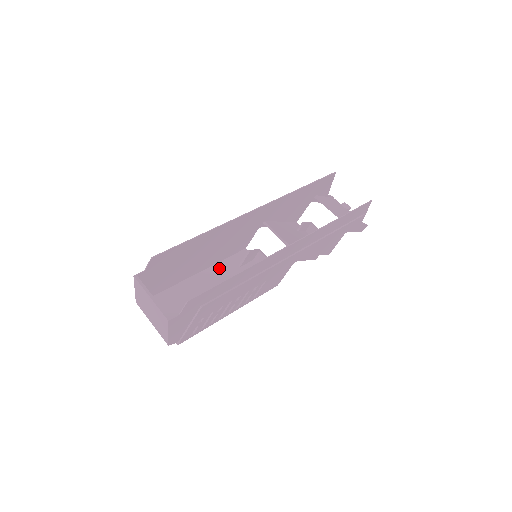
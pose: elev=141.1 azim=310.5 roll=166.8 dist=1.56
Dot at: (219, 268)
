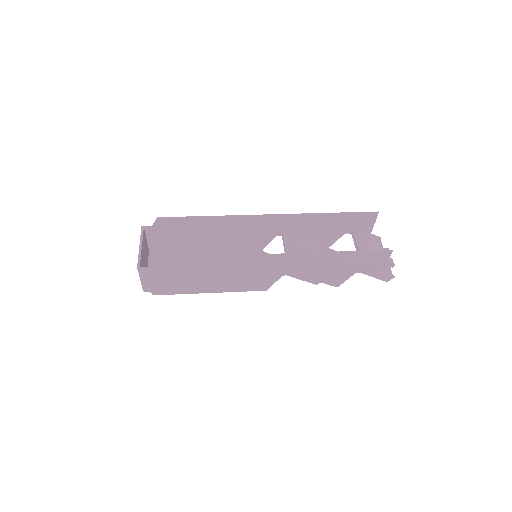
Dot at: occluded
